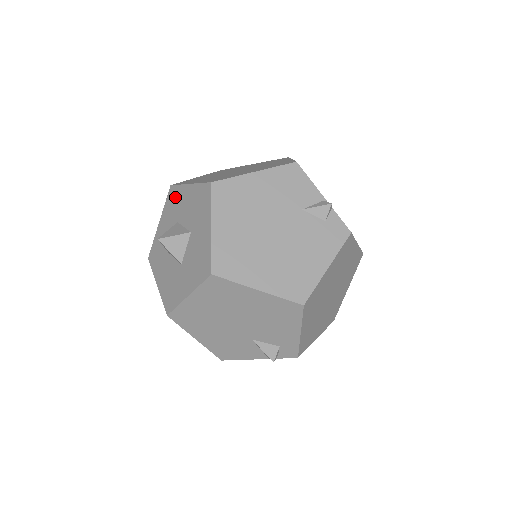
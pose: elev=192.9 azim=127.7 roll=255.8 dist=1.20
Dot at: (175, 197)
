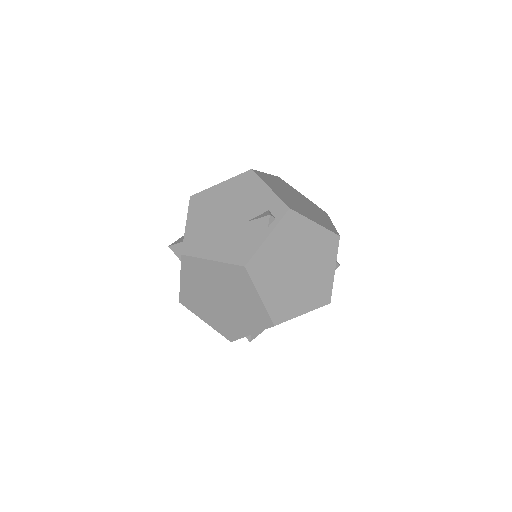
Dot at: occluded
